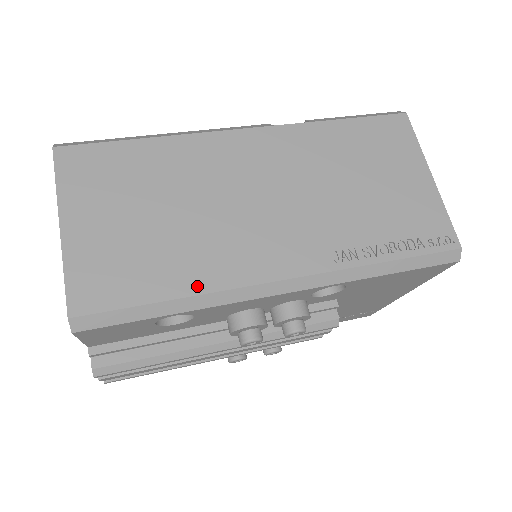
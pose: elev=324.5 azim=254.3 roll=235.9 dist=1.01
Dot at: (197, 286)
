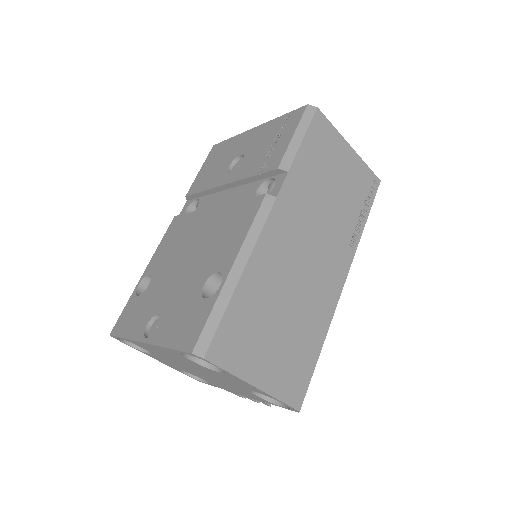
Dot at: (323, 332)
